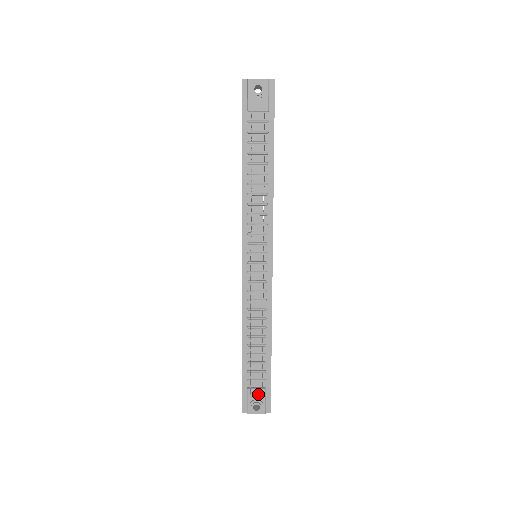
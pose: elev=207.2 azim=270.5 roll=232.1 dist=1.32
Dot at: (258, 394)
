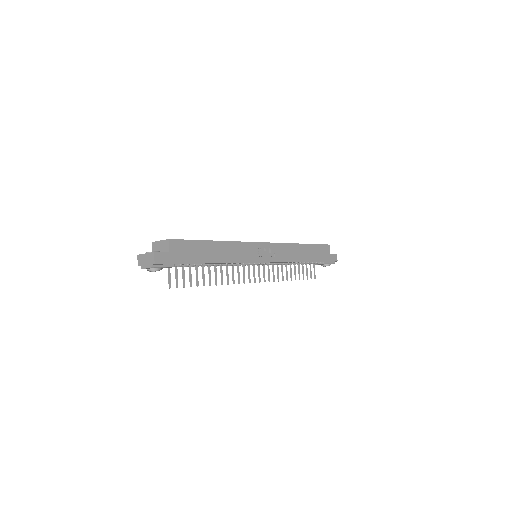
Dot at: occluded
